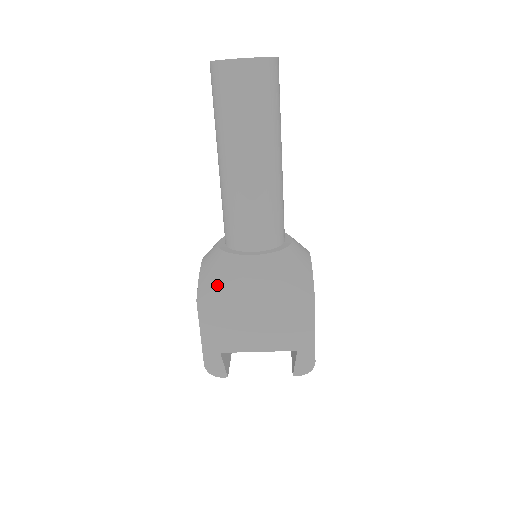
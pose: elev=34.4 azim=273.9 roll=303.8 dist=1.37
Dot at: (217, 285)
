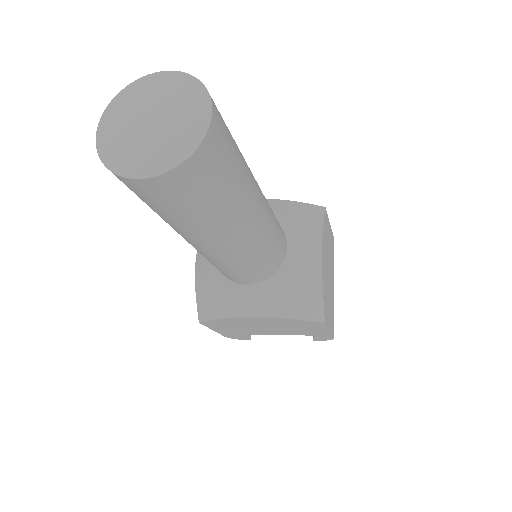
Dot at: (215, 317)
